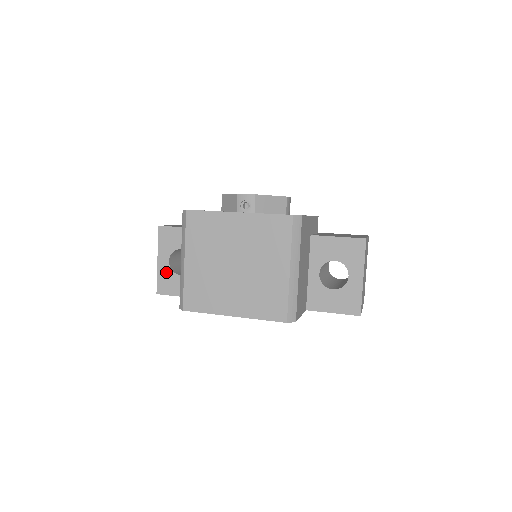
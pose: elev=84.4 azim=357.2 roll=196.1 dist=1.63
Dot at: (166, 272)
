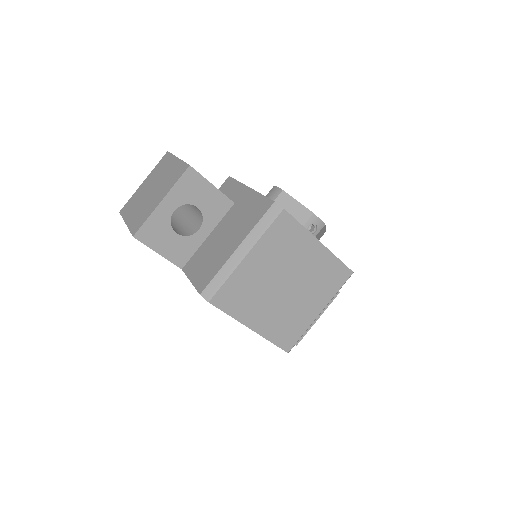
Dot at: (162, 220)
